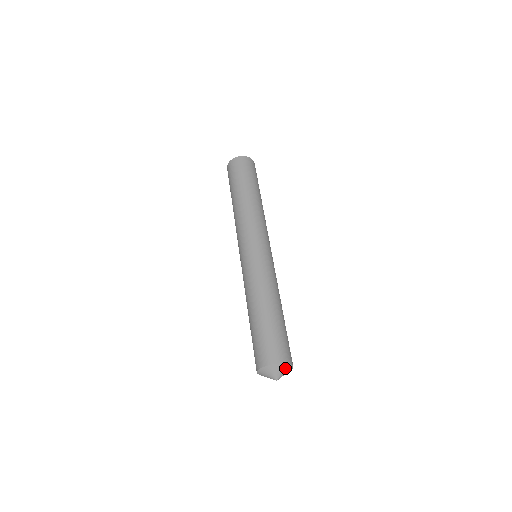
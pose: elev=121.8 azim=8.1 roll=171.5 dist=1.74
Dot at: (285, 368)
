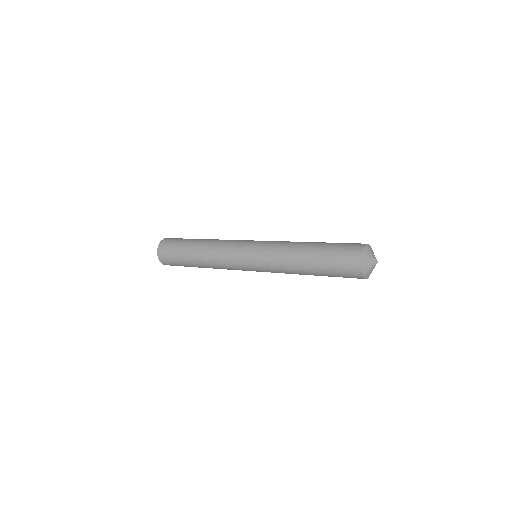
Dot at: (370, 249)
